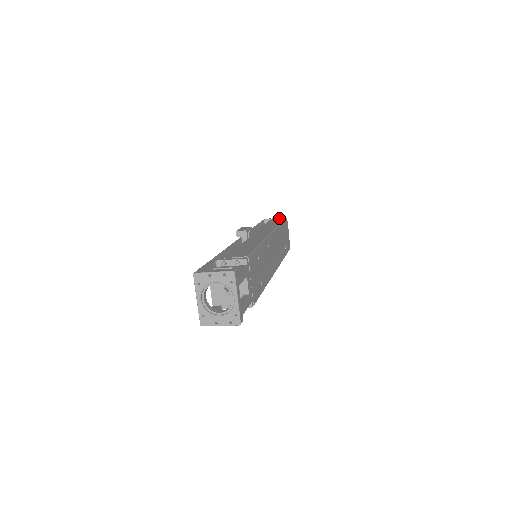
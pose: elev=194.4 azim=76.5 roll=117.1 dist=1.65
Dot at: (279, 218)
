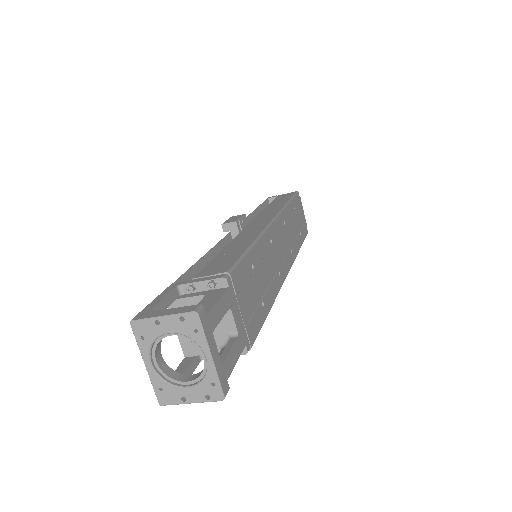
Dot at: (287, 193)
